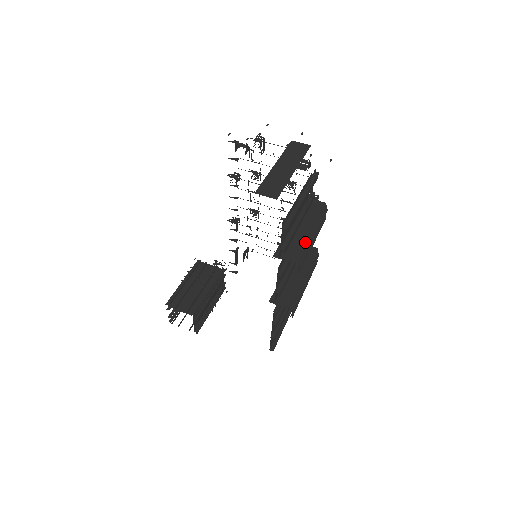
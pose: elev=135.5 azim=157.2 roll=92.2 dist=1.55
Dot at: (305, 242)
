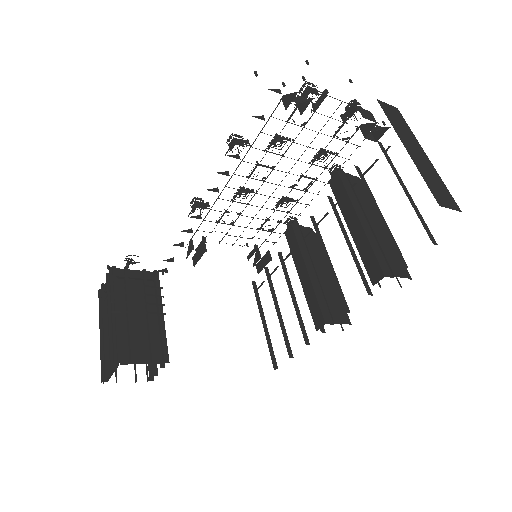
Dot at: (392, 244)
